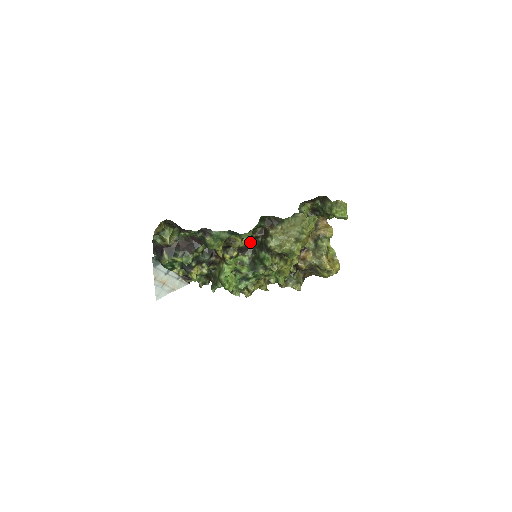
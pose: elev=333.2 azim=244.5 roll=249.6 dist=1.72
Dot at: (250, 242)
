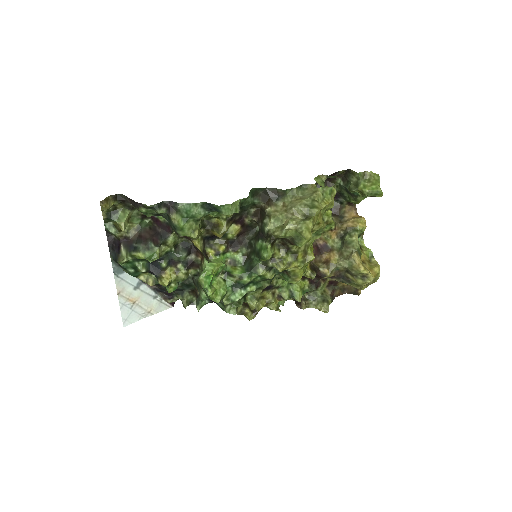
Dot at: (244, 233)
